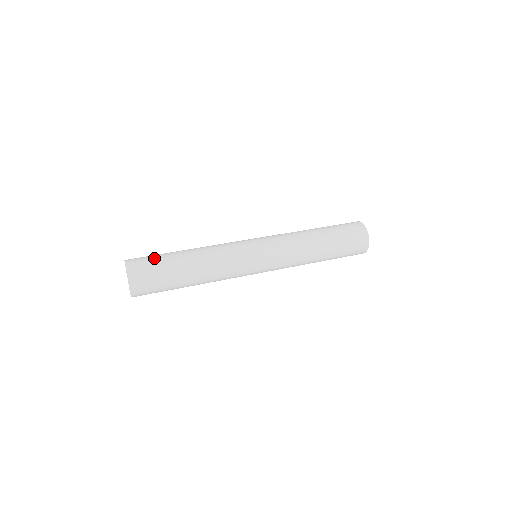
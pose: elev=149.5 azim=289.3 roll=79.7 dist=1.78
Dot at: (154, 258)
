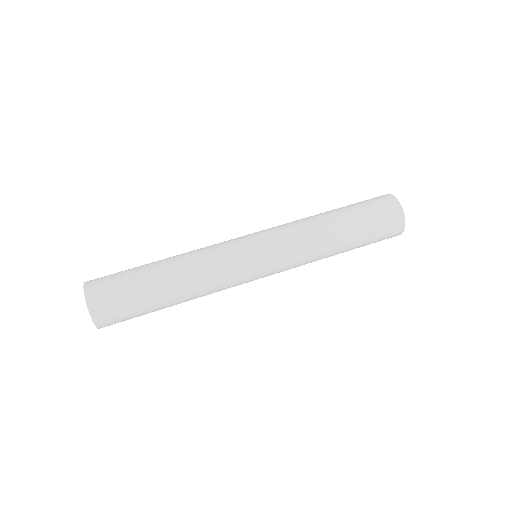
Dot at: (124, 291)
